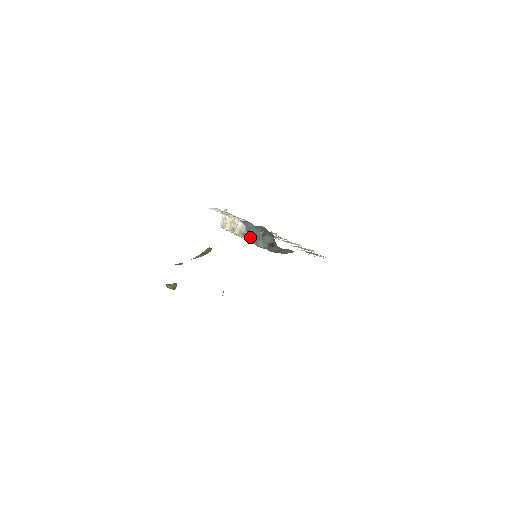
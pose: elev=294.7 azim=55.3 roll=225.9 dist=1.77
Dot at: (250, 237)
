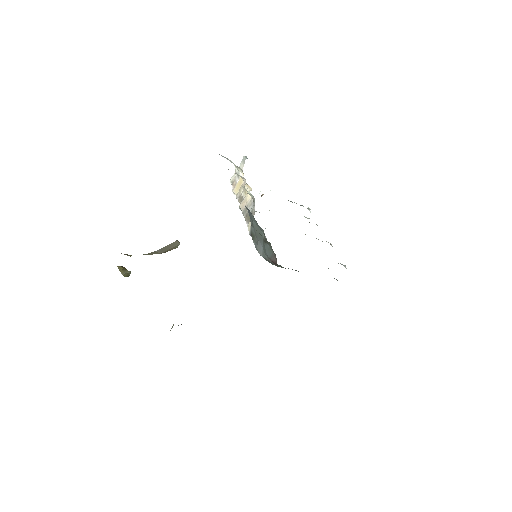
Dot at: (251, 229)
